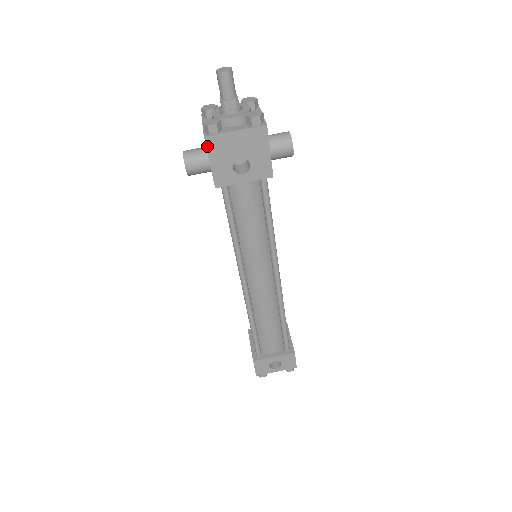
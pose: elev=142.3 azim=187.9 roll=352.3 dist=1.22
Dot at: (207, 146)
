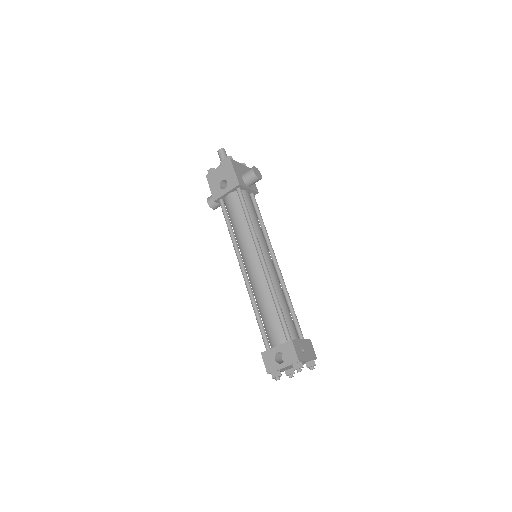
Dot at: (208, 180)
